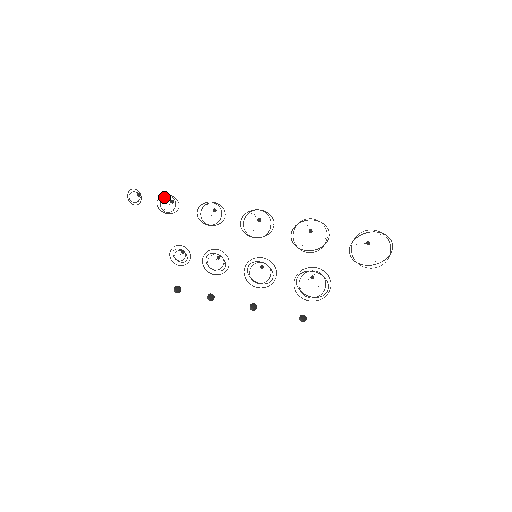
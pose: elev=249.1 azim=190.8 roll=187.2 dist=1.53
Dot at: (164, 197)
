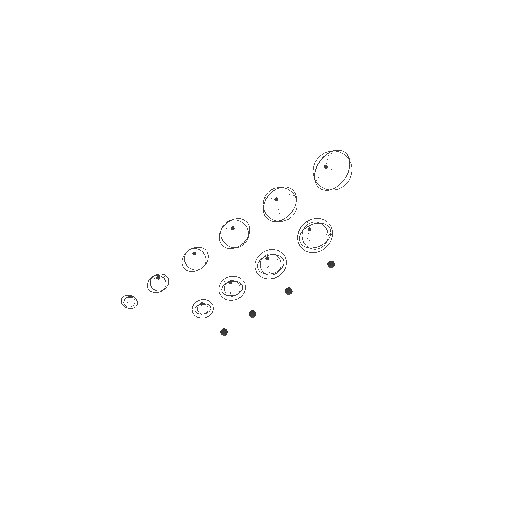
Dot at: (150, 281)
